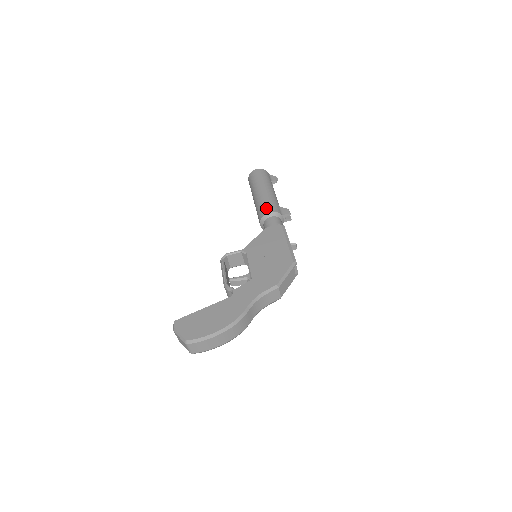
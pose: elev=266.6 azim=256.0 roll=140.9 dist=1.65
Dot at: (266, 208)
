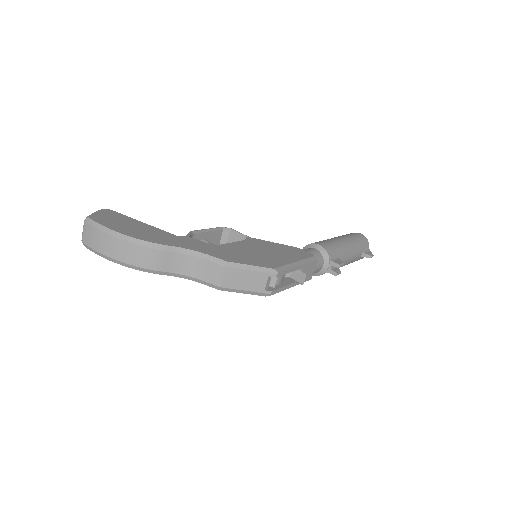
Dot at: (321, 242)
